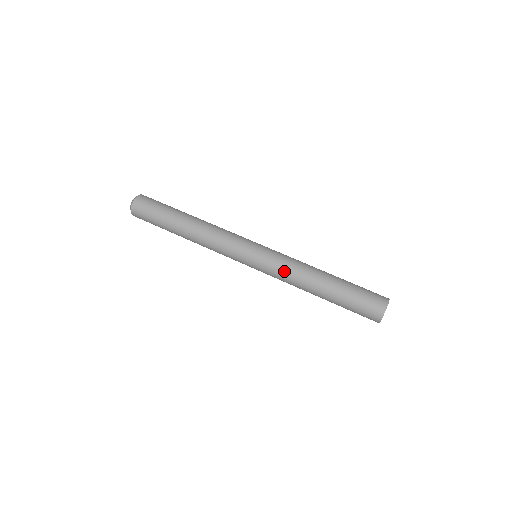
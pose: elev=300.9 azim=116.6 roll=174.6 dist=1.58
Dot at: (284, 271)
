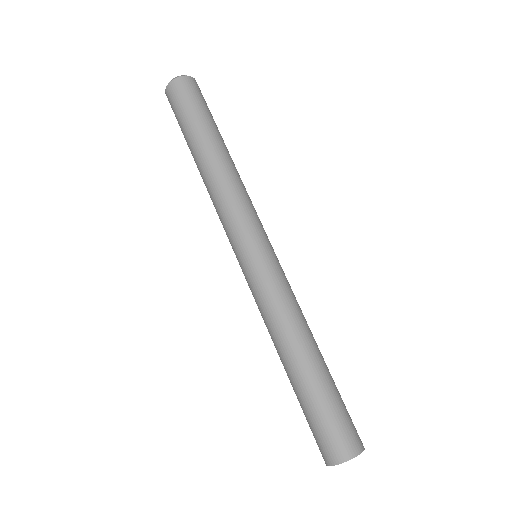
Dot at: (263, 306)
